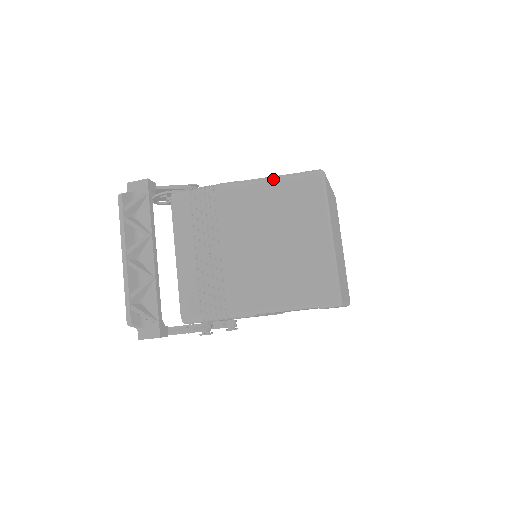
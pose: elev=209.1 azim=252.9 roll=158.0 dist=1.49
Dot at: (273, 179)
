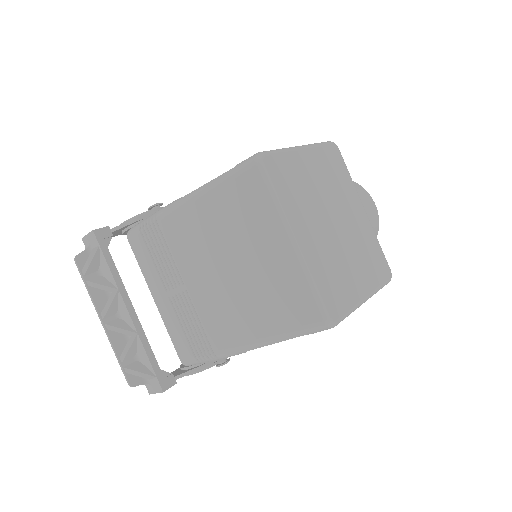
Dot at: (207, 188)
